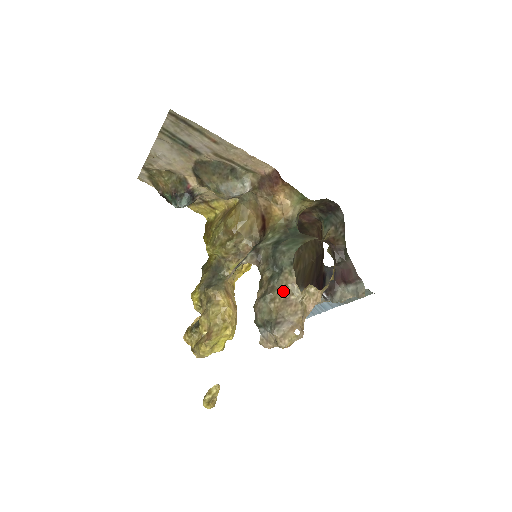
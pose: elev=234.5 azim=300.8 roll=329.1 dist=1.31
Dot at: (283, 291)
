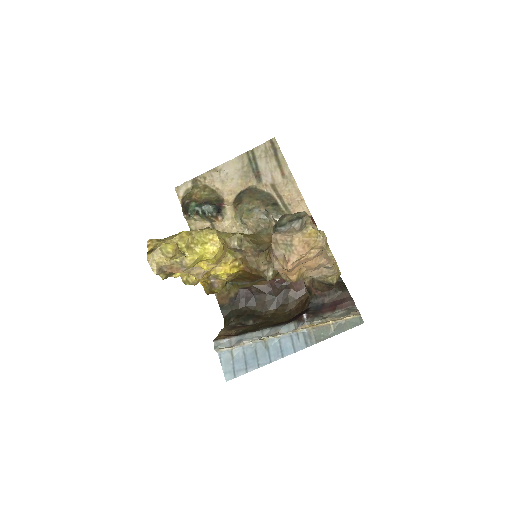
Dot at: occluded
